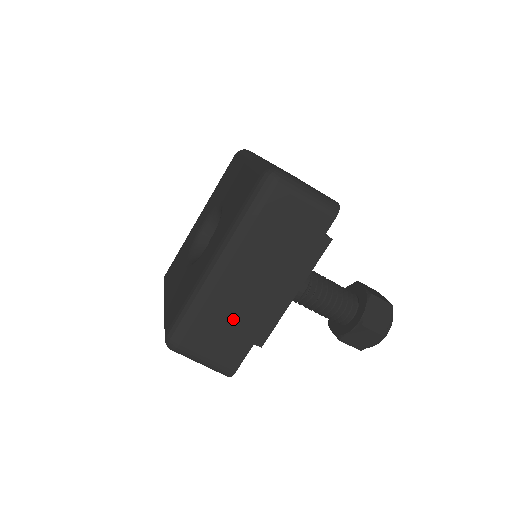
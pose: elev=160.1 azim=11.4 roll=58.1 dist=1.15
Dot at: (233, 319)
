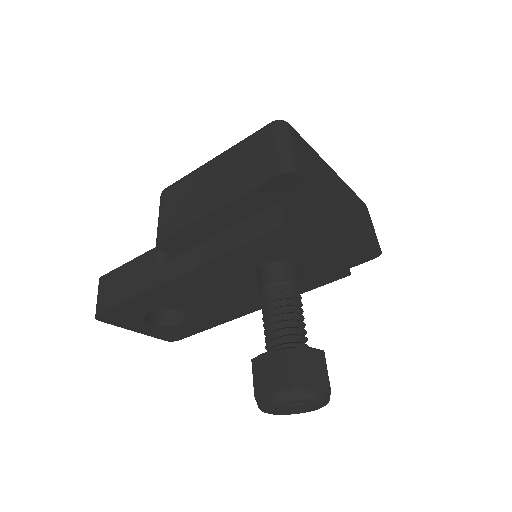
Dot at: (321, 175)
